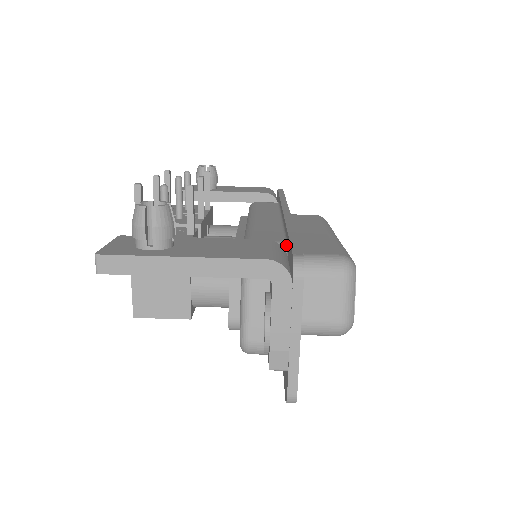
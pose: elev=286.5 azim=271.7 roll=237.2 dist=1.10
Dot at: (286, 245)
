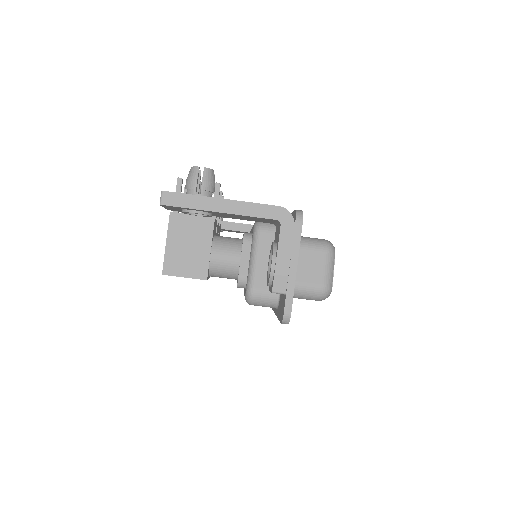
Dot at: occluded
